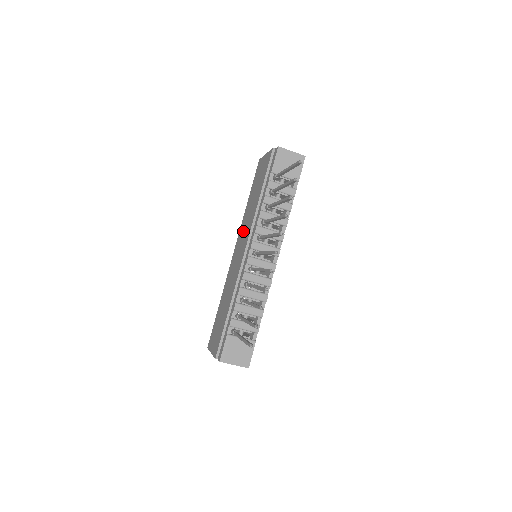
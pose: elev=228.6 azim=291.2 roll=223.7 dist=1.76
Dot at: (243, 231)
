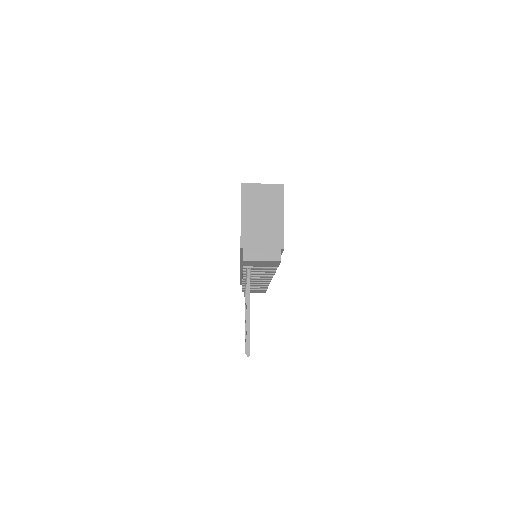
Dot at: occluded
